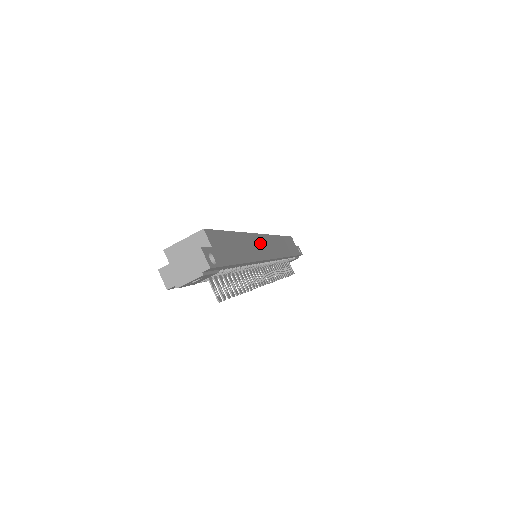
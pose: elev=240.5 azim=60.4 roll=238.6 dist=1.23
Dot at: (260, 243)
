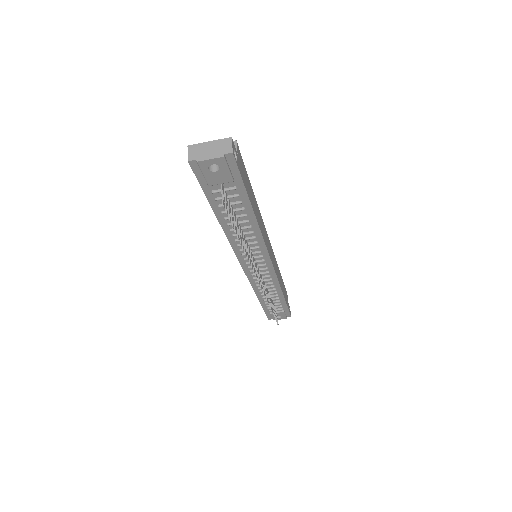
Dot at: (266, 235)
